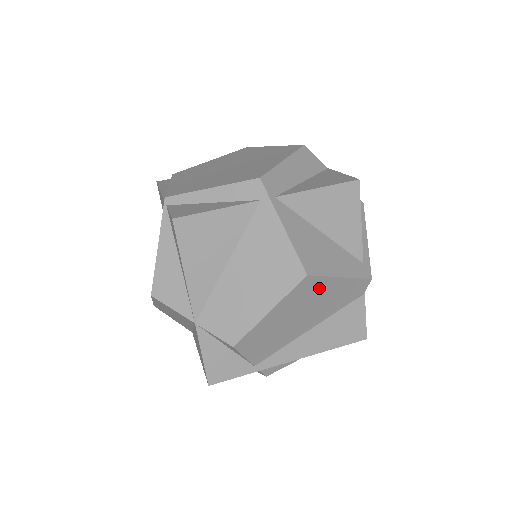
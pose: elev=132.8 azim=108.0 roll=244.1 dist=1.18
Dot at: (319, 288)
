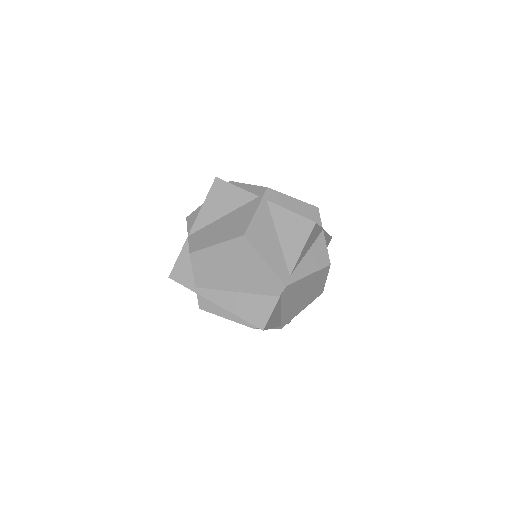
Dot at: (249, 256)
